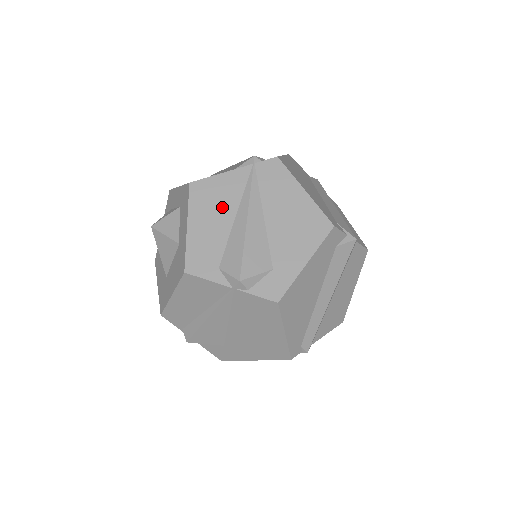
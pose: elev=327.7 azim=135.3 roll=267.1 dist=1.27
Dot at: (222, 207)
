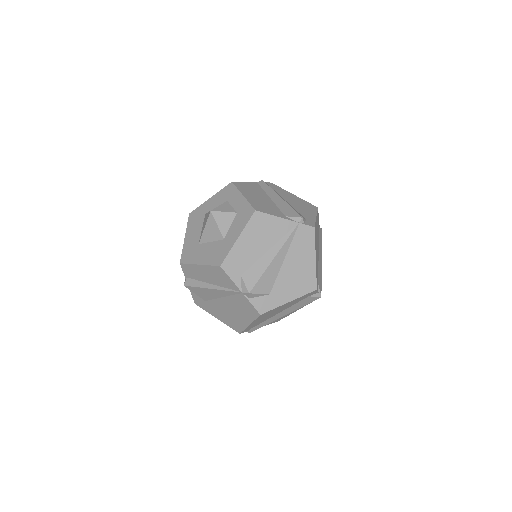
Dot at: (265, 239)
